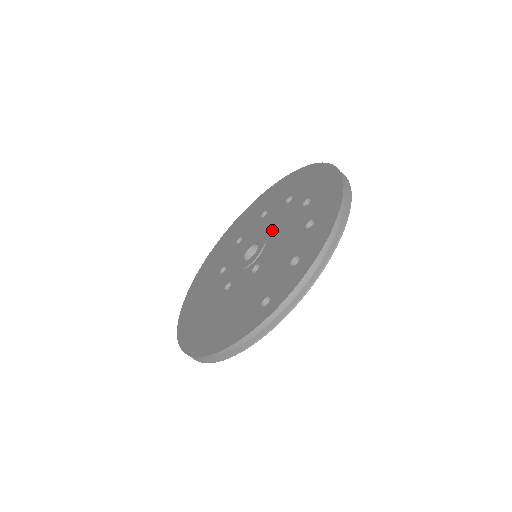
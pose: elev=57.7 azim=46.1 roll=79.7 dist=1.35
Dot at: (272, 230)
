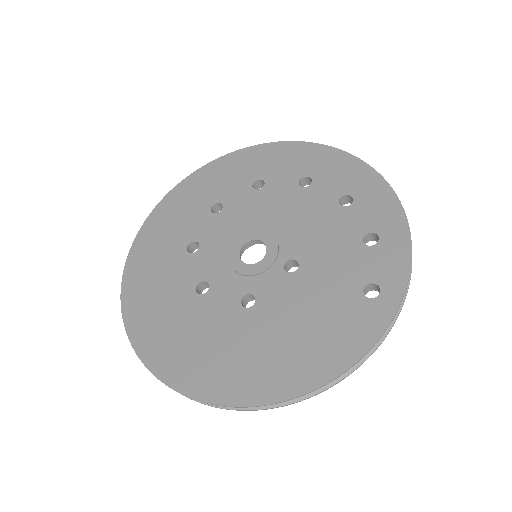
Dot at: (268, 220)
